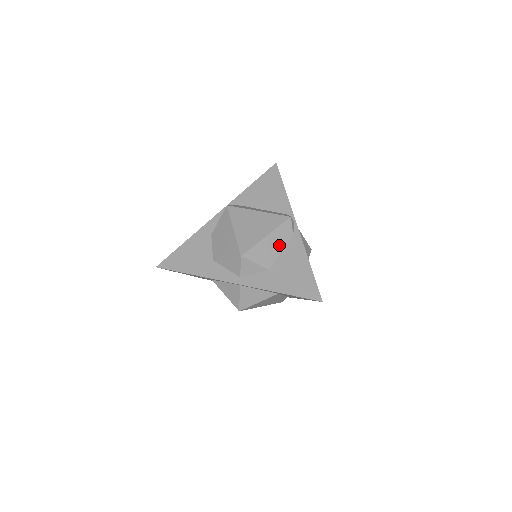
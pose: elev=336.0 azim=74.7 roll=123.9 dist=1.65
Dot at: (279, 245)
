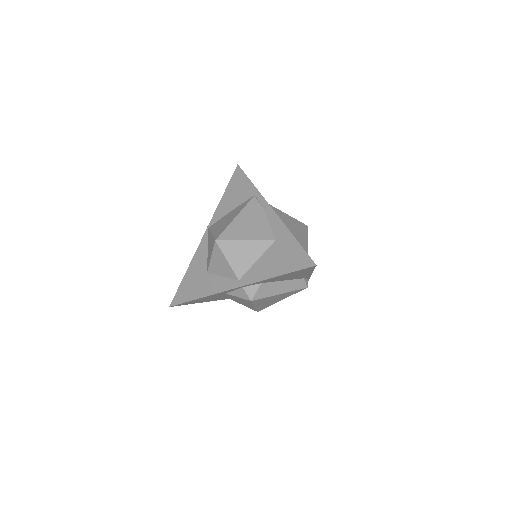
Dot at: occluded
